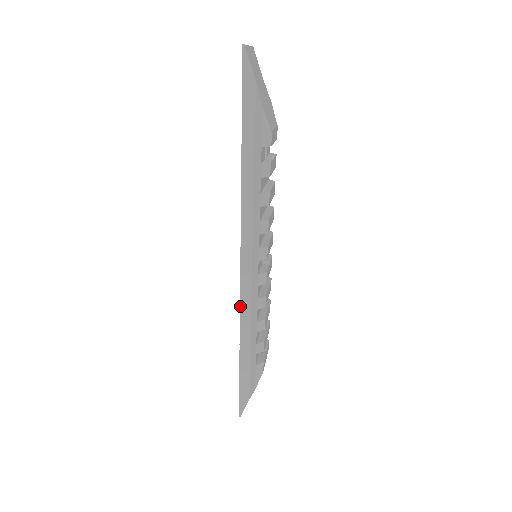
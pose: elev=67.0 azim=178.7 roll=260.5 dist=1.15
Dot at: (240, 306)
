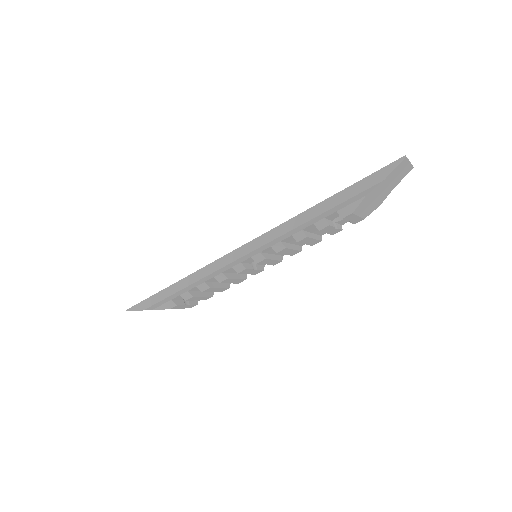
Dot at: (211, 263)
